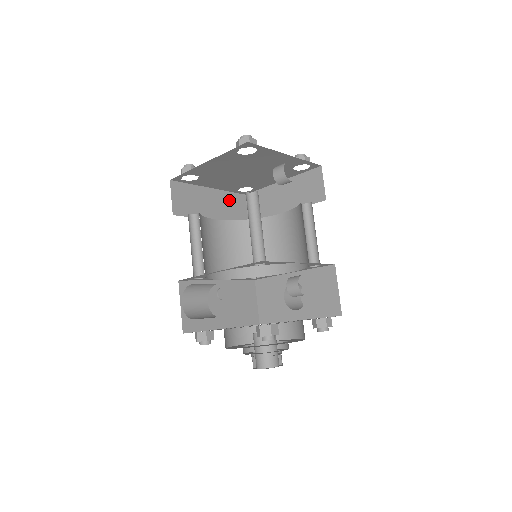
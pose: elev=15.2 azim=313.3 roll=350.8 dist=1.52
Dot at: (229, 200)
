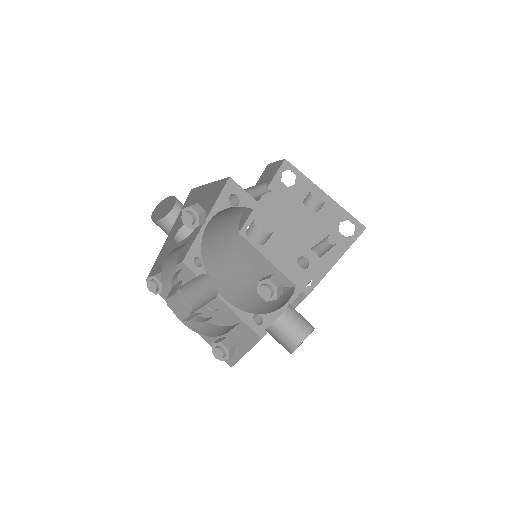
Dot at: (285, 283)
